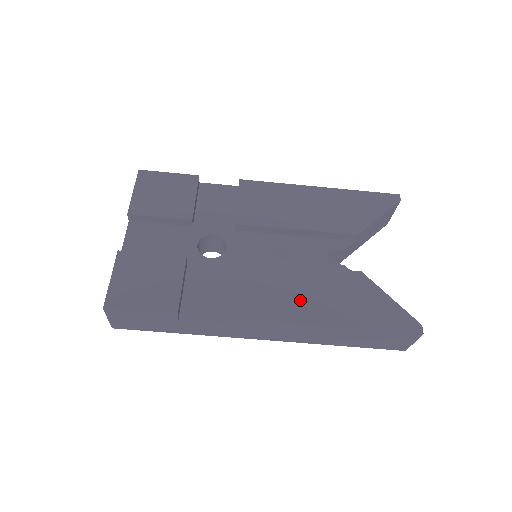
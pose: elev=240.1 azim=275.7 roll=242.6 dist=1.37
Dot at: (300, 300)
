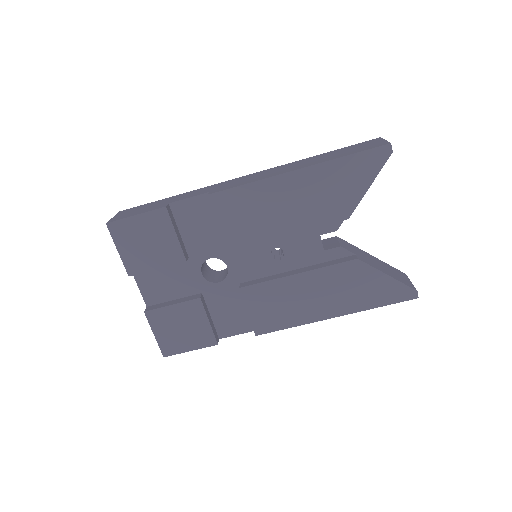
Dot at: (308, 304)
